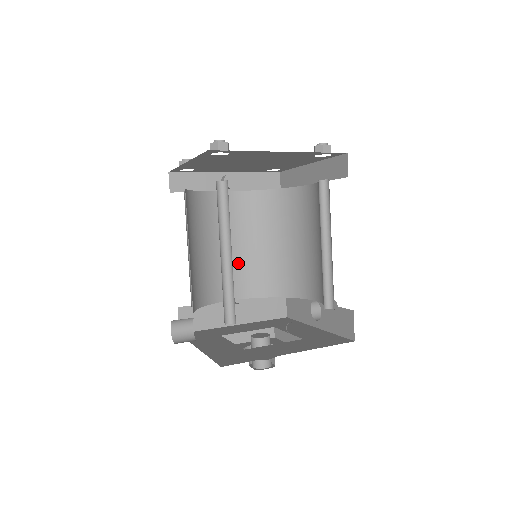
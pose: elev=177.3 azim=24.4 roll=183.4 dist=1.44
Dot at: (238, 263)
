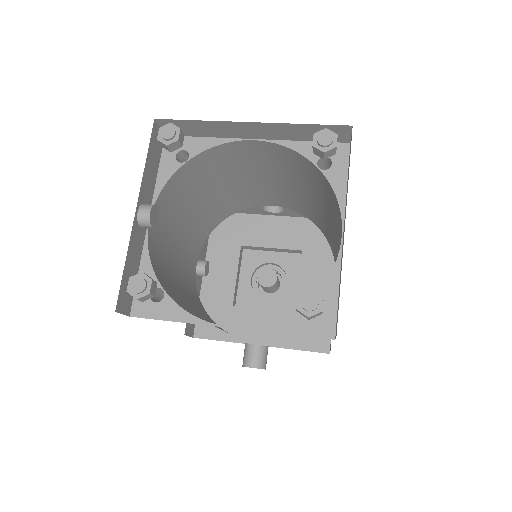
Dot at: (185, 246)
